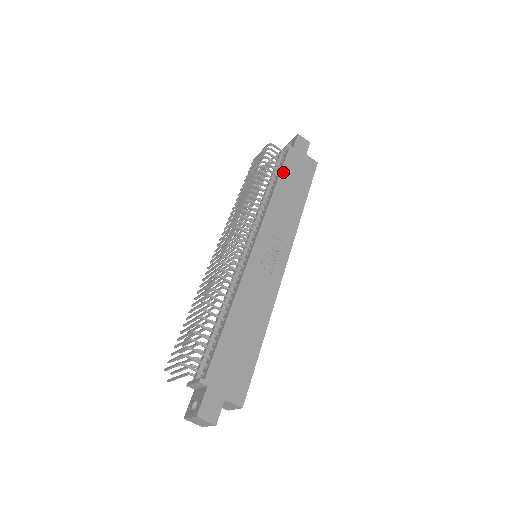
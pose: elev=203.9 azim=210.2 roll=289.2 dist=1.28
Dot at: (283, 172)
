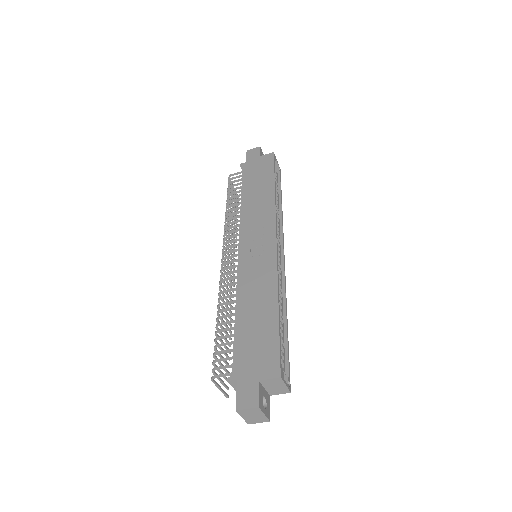
Dot at: (244, 184)
